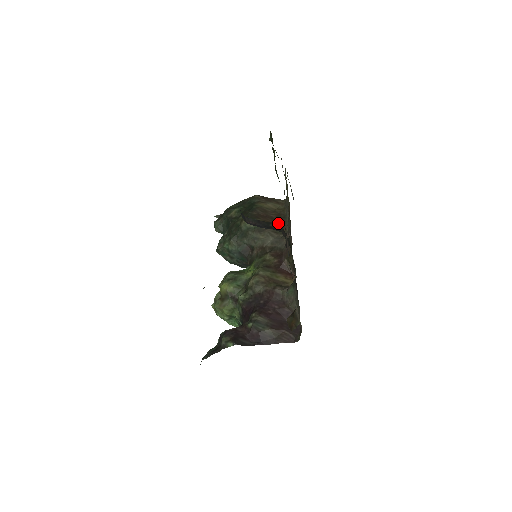
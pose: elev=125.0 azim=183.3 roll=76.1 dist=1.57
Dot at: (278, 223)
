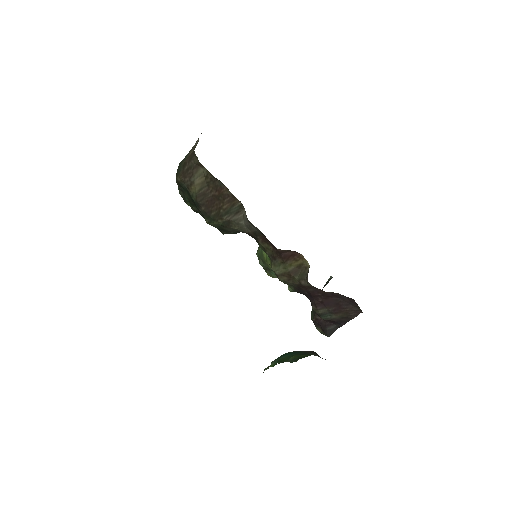
Dot at: (226, 200)
